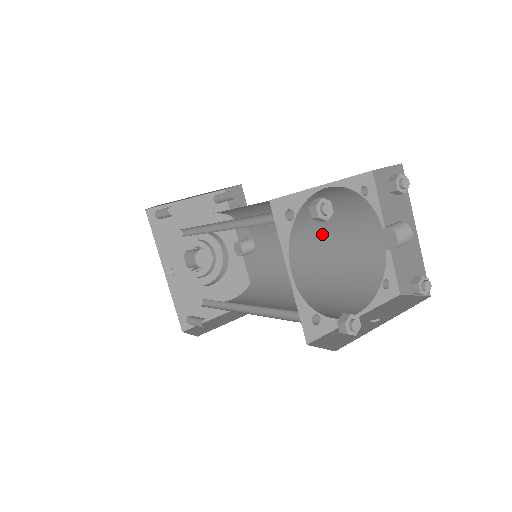
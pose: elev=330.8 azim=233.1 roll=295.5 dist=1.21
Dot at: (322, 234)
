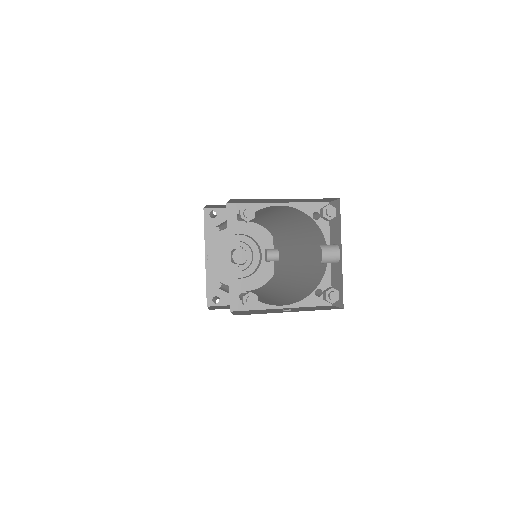
Dot at: (304, 250)
